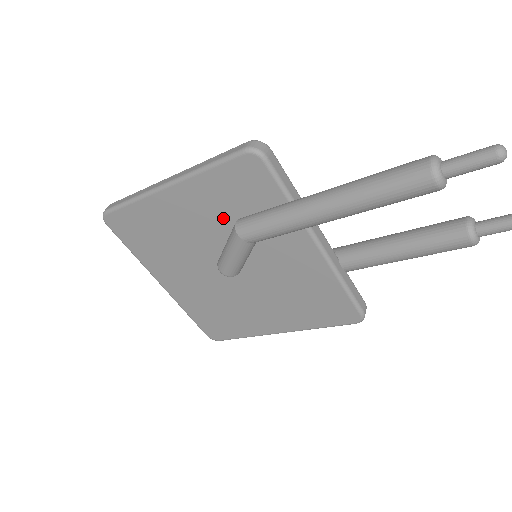
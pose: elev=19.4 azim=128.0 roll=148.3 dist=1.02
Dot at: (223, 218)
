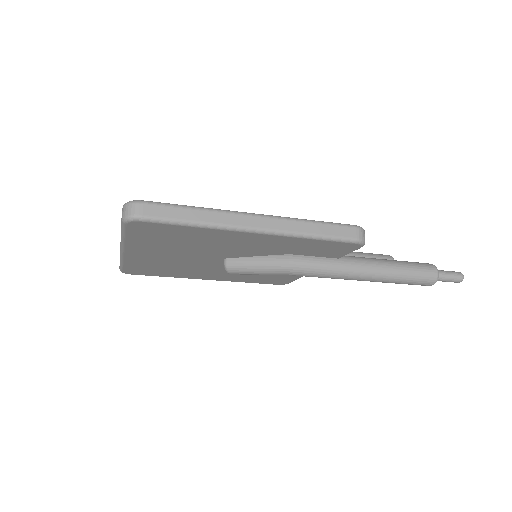
Dot at: (275, 251)
